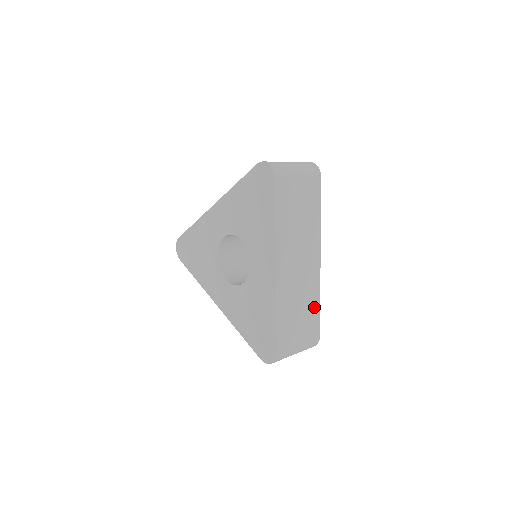
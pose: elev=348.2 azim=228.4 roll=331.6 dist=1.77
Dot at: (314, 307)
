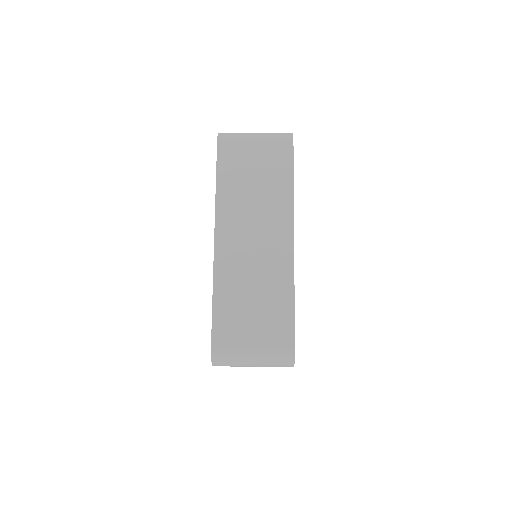
Dot at: (283, 301)
